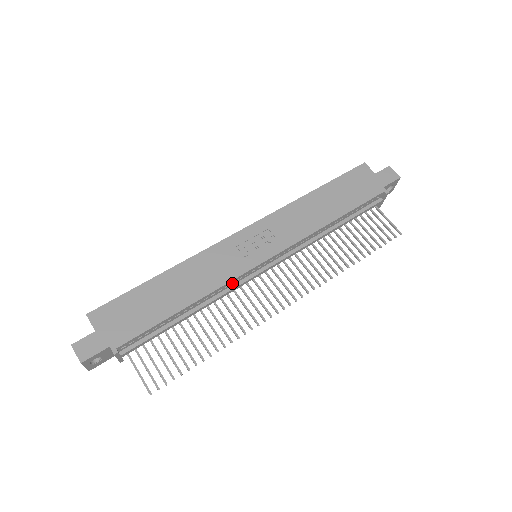
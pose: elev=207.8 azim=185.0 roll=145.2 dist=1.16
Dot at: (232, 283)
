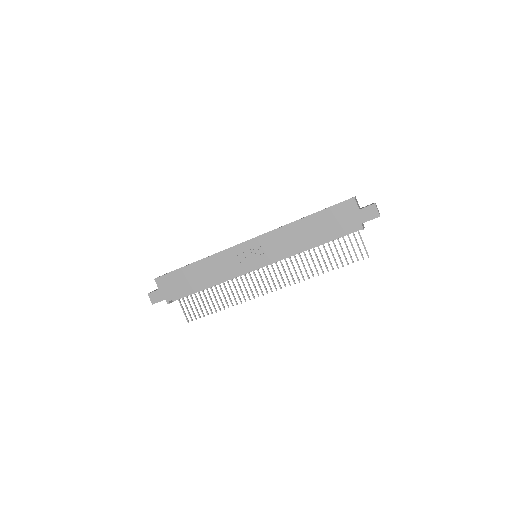
Dot at: occluded
